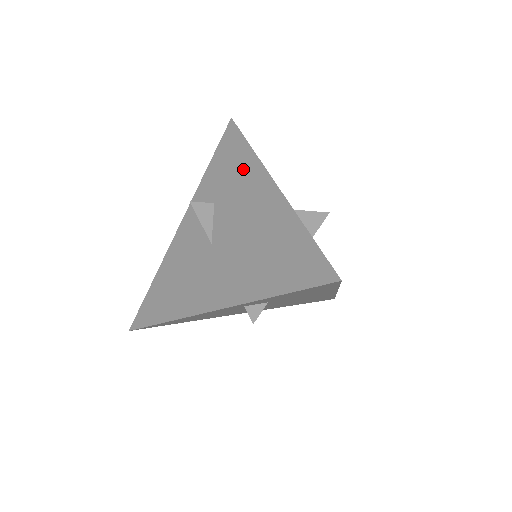
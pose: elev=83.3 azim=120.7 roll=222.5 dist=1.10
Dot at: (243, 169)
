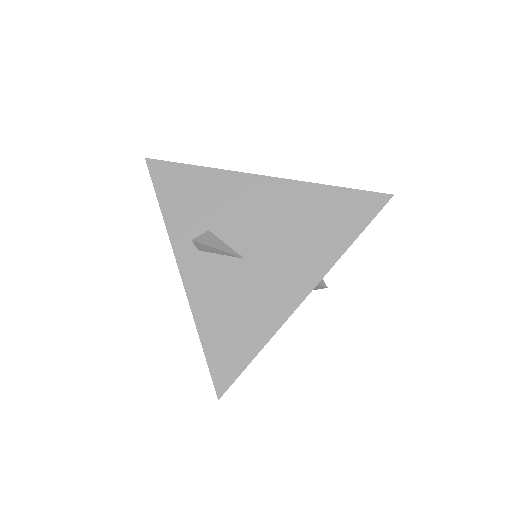
Dot at: (215, 186)
